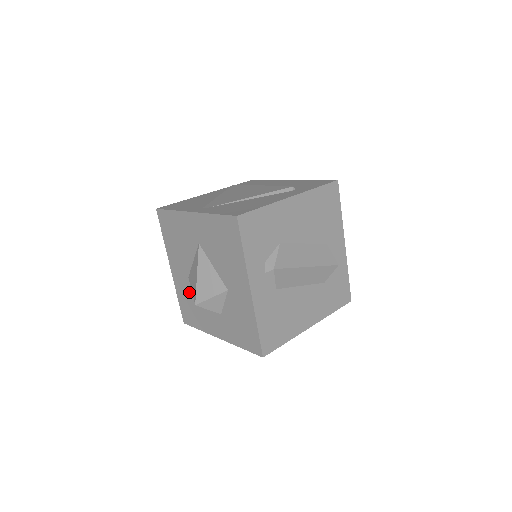
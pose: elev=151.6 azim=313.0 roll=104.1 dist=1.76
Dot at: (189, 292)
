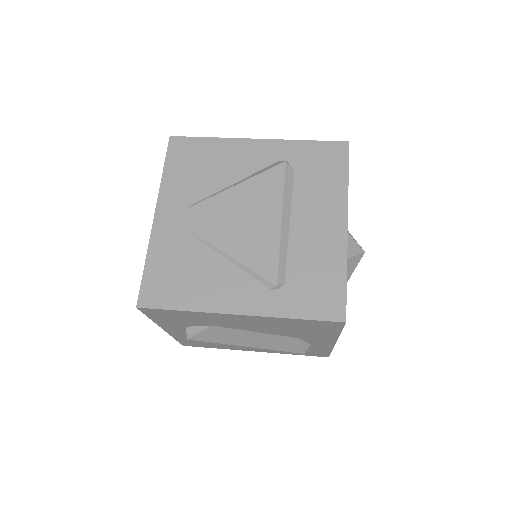
Dot at: occluded
